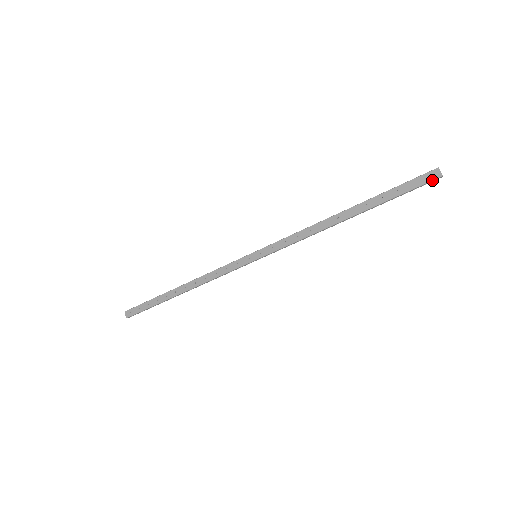
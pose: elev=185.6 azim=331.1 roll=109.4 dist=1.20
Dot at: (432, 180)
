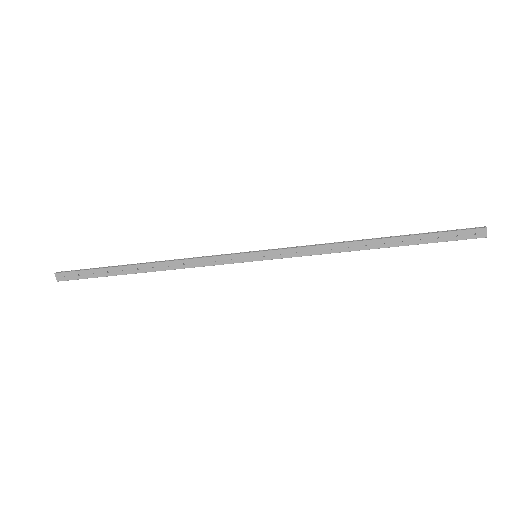
Dot at: (475, 238)
